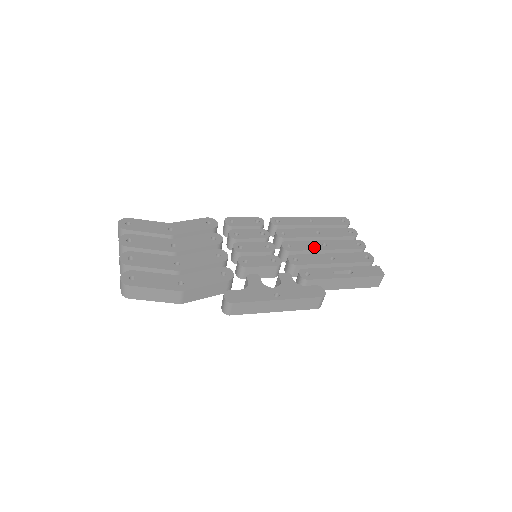
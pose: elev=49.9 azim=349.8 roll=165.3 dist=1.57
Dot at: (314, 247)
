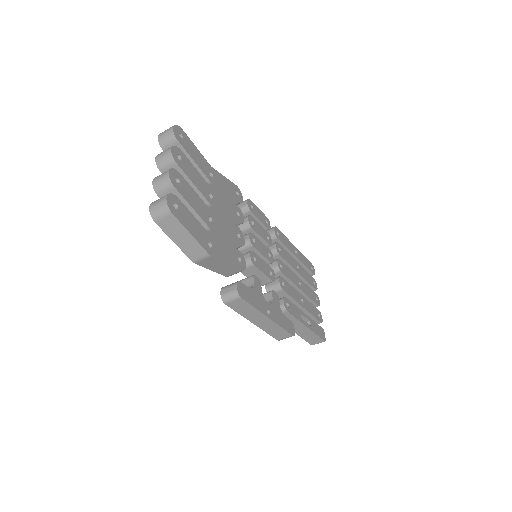
Dot at: (295, 280)
